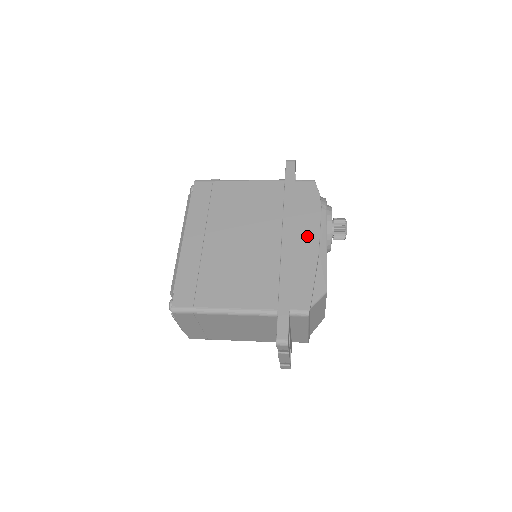
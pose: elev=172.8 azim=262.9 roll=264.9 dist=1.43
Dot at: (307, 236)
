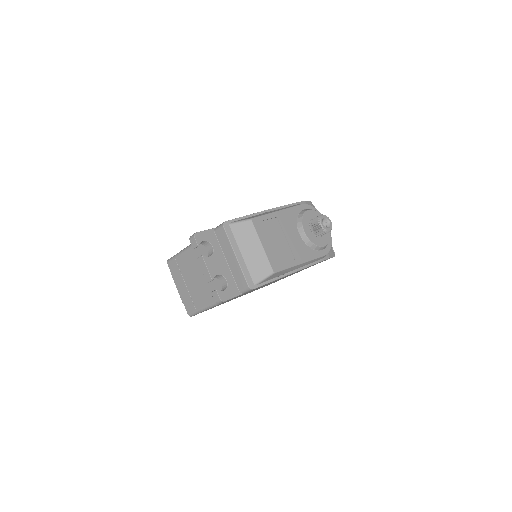
Dot at: occluded
